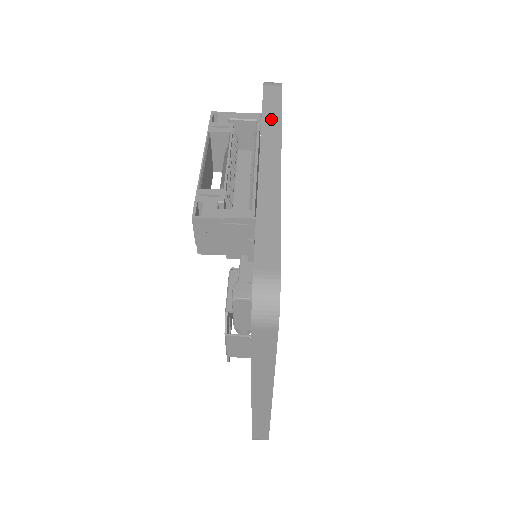
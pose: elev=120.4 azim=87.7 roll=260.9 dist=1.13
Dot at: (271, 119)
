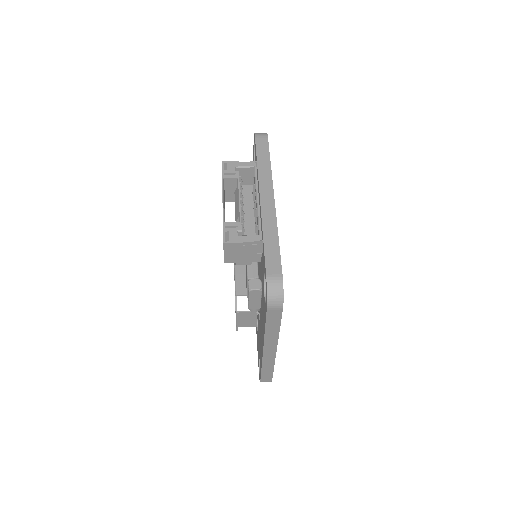
Dot at: (264, 166)
